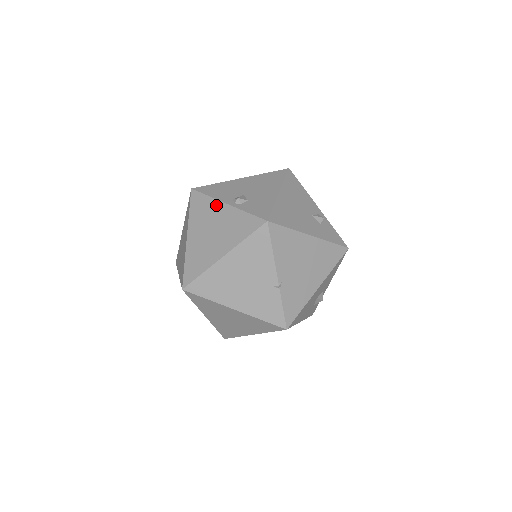
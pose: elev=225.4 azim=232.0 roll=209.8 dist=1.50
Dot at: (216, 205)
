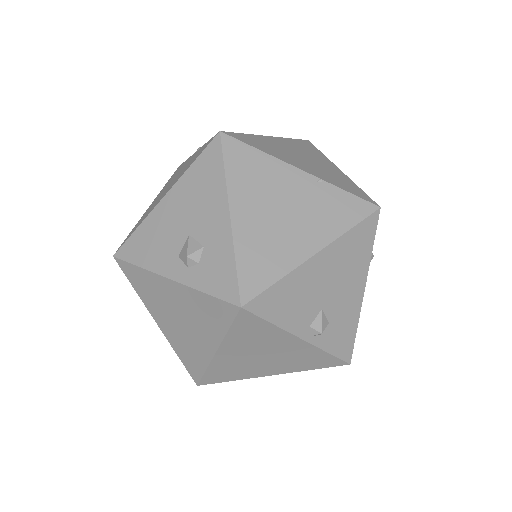
Dot at: (284, 337)
